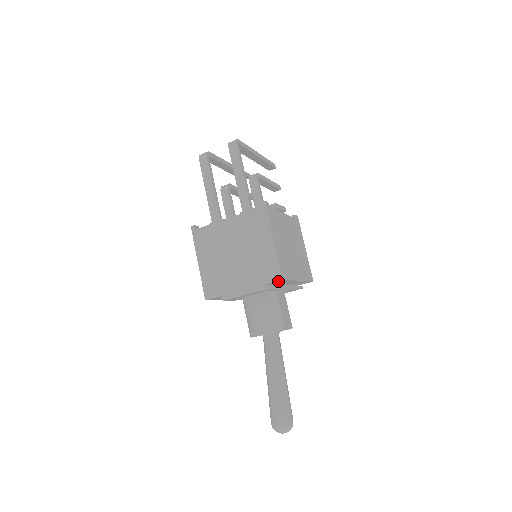
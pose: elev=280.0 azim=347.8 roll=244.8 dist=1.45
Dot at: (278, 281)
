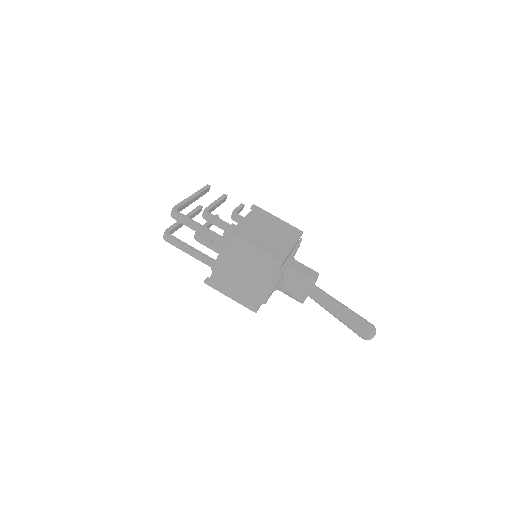
Dot at: occluded
